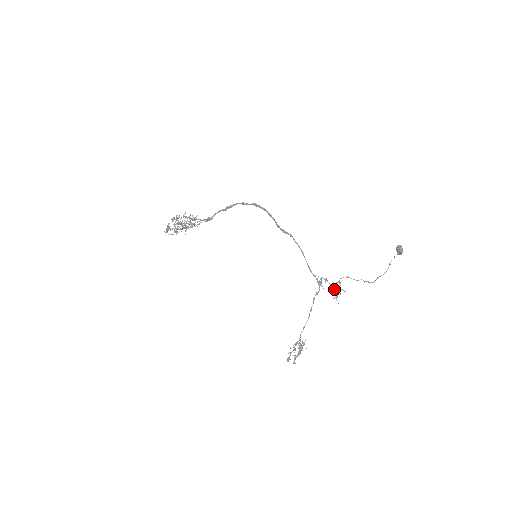
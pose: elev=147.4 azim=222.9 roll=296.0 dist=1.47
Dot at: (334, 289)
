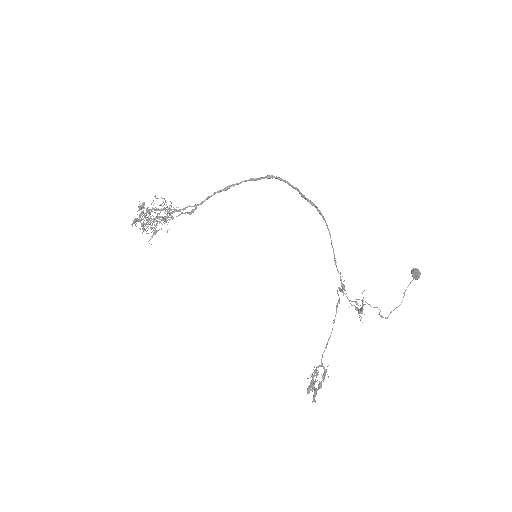
Dot at: occluded
